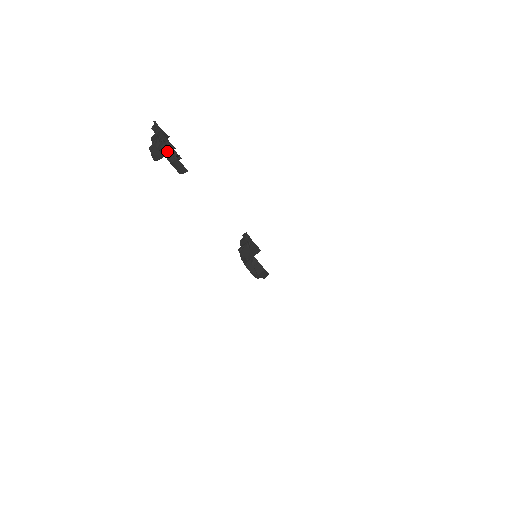
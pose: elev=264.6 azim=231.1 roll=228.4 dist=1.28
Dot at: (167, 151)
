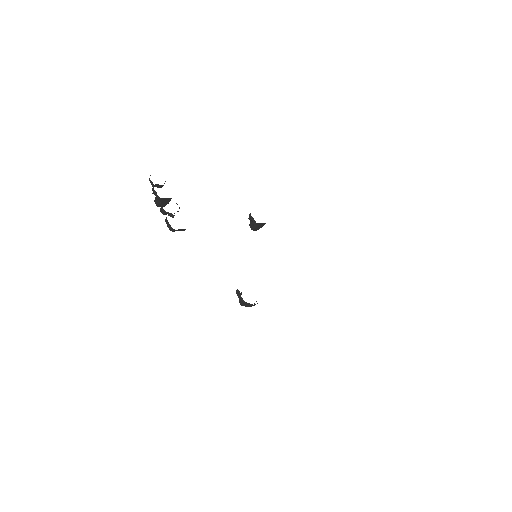
Dot at: (166, 222)
